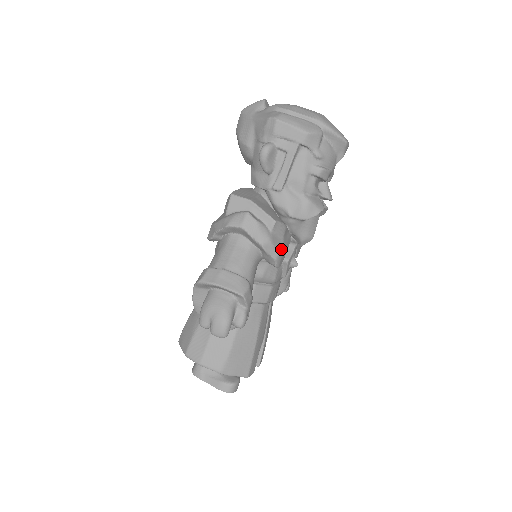
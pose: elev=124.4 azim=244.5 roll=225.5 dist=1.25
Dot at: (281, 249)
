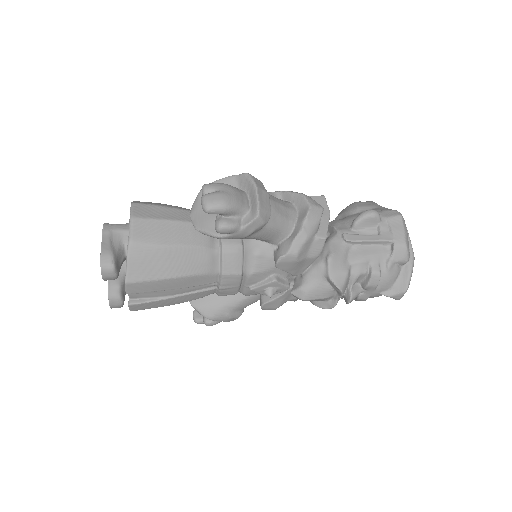
Dot at: (299, 256)
